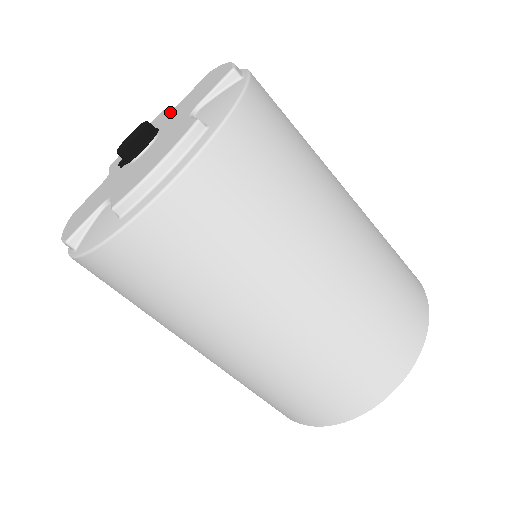
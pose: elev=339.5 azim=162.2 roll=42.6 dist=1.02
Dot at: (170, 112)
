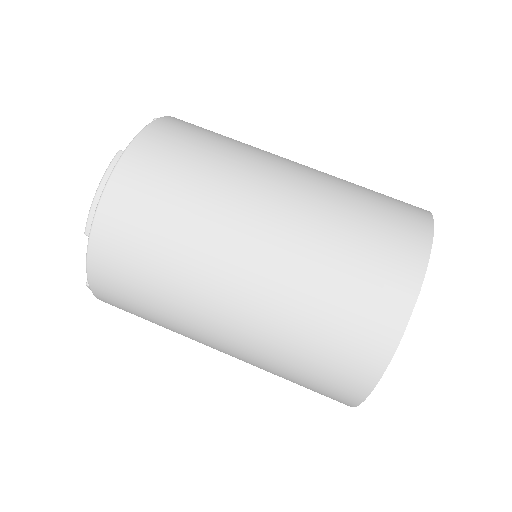
Dot at: occluded
